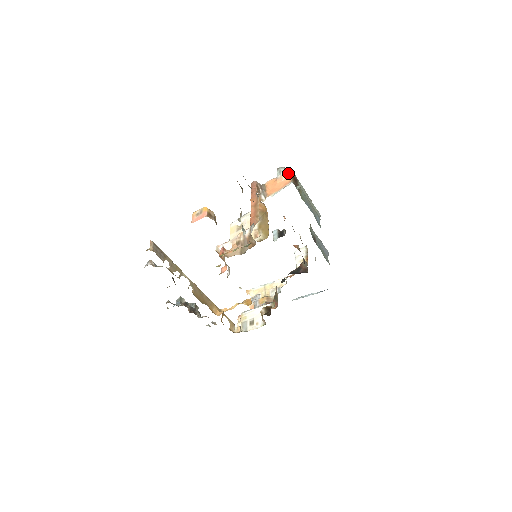
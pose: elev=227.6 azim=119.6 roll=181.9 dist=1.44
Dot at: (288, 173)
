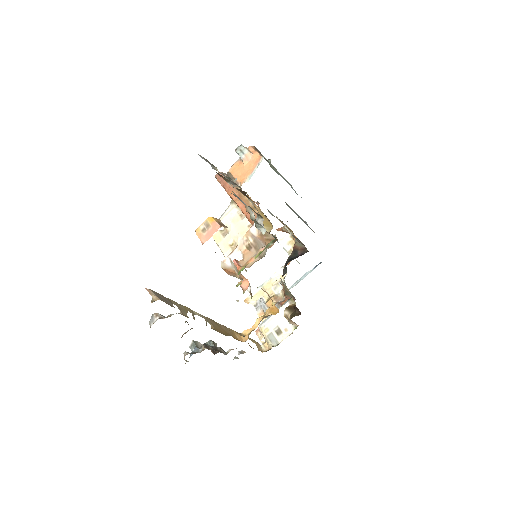
Dot at: (251, 149)
